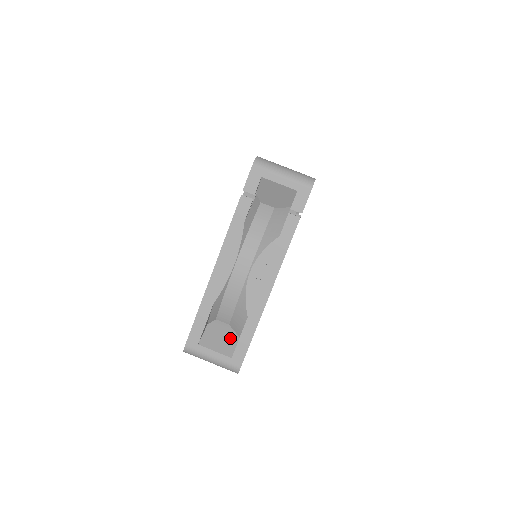
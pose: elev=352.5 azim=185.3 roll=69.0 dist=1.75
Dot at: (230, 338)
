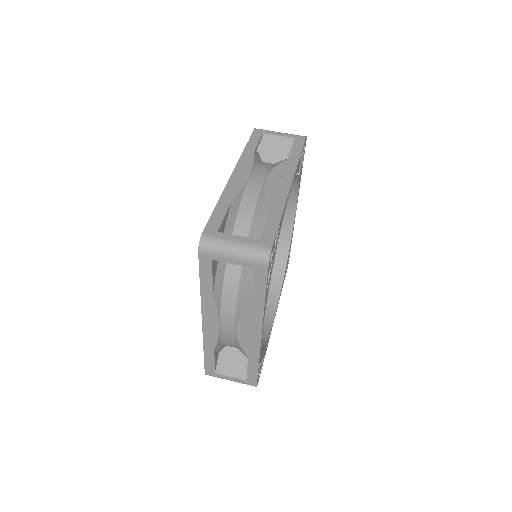
Dot at: occluded
